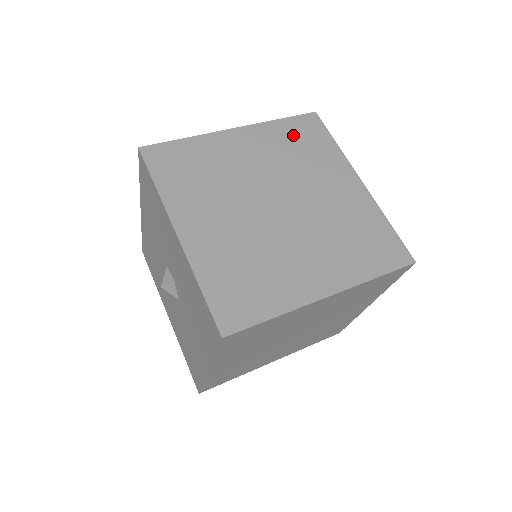
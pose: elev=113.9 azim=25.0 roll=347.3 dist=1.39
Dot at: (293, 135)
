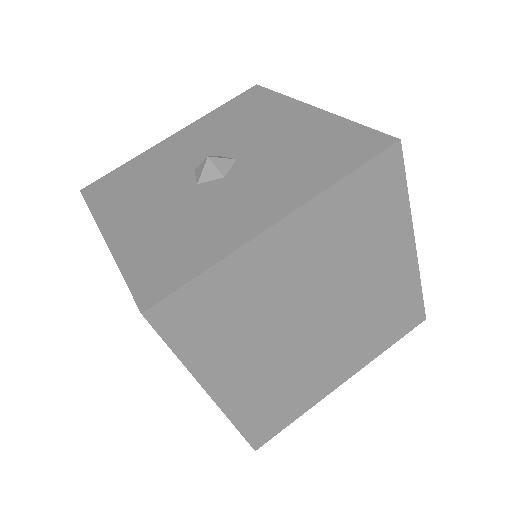
Dot at: occluded
